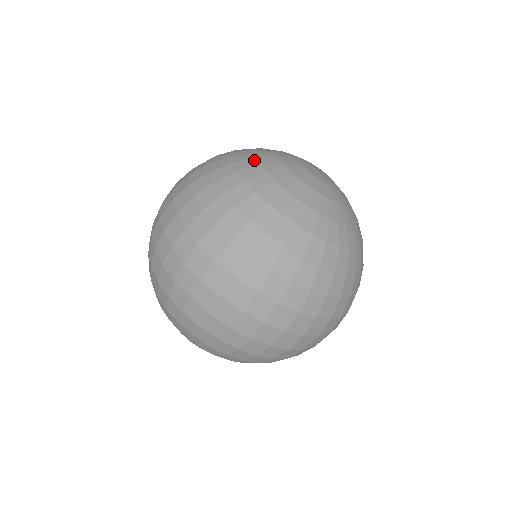
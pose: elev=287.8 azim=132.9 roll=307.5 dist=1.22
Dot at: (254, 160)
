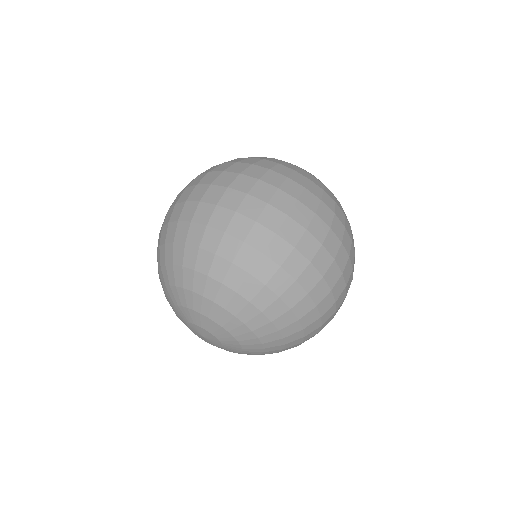
Dot at: occluded
